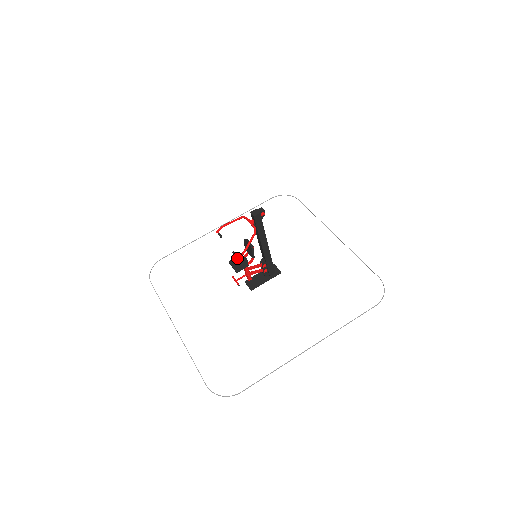
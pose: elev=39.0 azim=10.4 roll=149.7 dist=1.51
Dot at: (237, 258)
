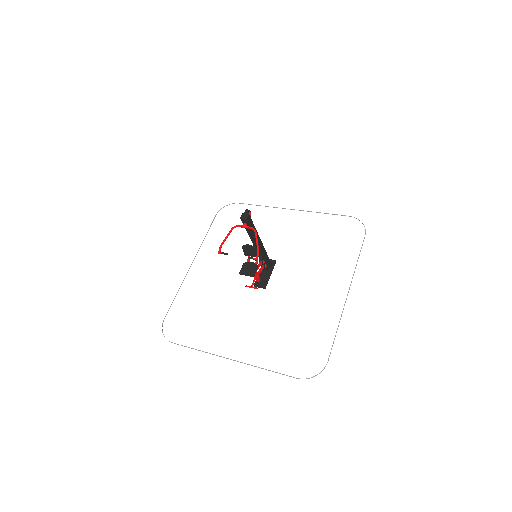
Dot at: (256, 259)
